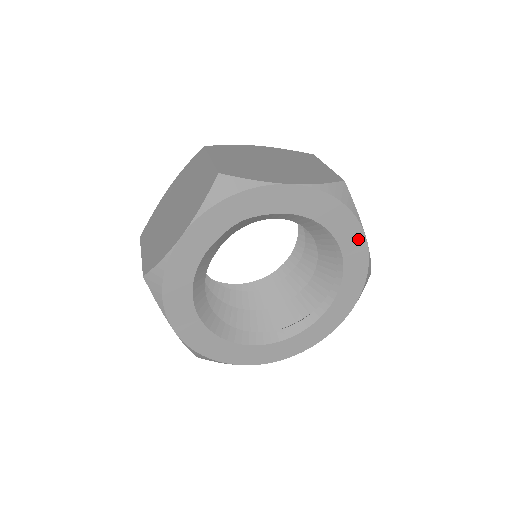
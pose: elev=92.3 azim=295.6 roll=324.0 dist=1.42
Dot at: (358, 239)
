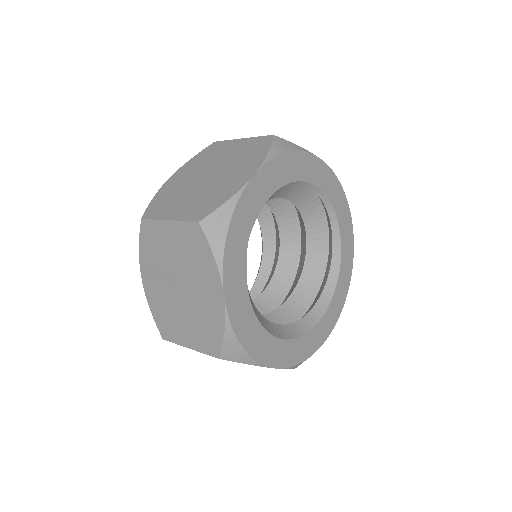
Dot at: (319, 167)
